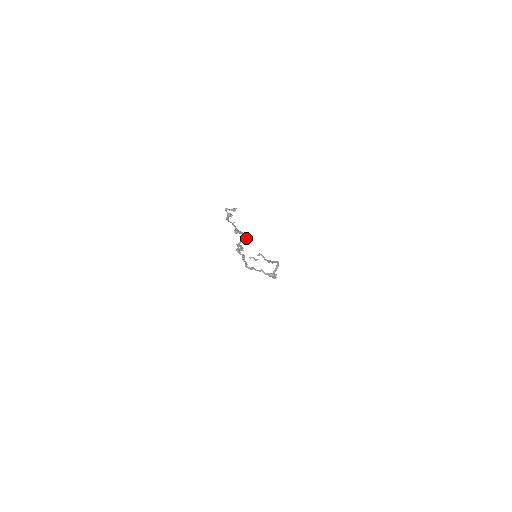
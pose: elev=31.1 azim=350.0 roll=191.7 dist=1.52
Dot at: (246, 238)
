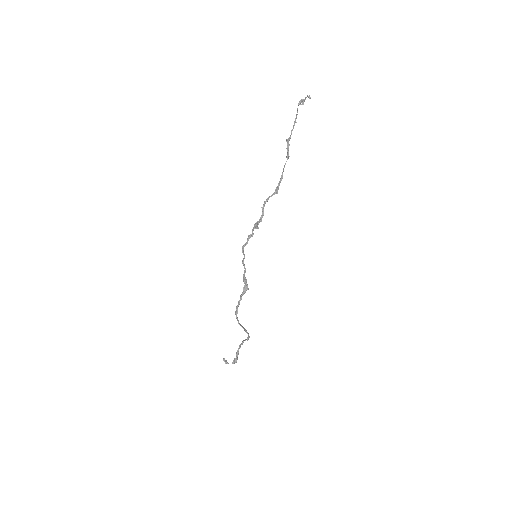
Dot at: (281, 177)
